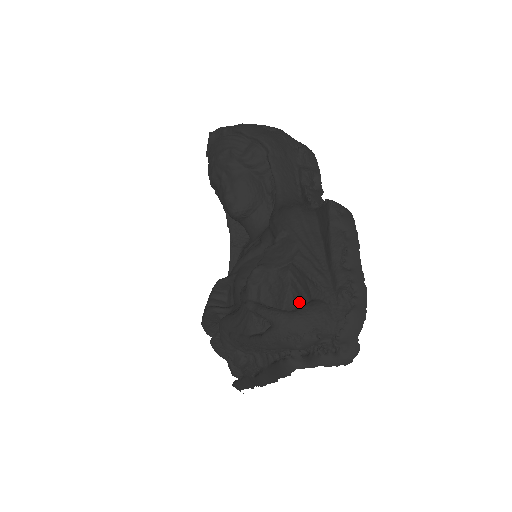
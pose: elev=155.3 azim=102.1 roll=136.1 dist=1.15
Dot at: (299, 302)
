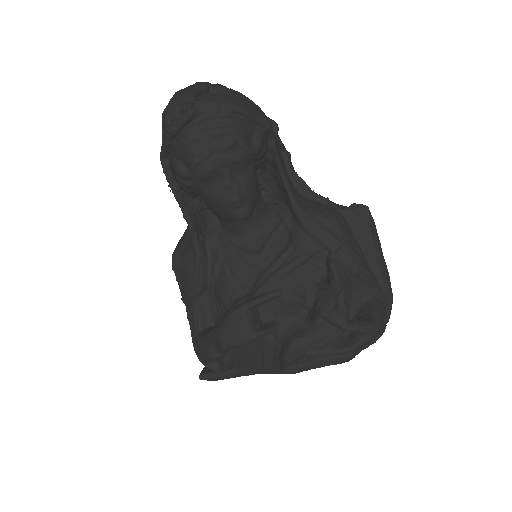
Dot at: (354, 302)
